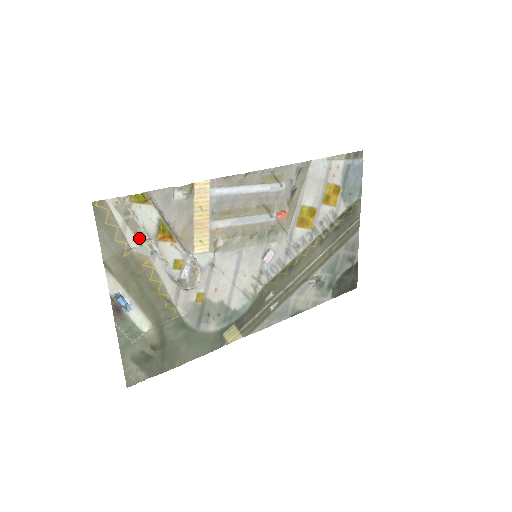
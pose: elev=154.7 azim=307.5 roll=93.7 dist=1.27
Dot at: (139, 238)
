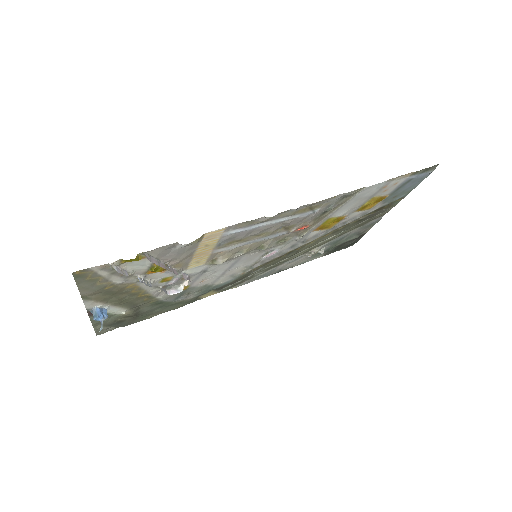
Dot at: (126, 277)
